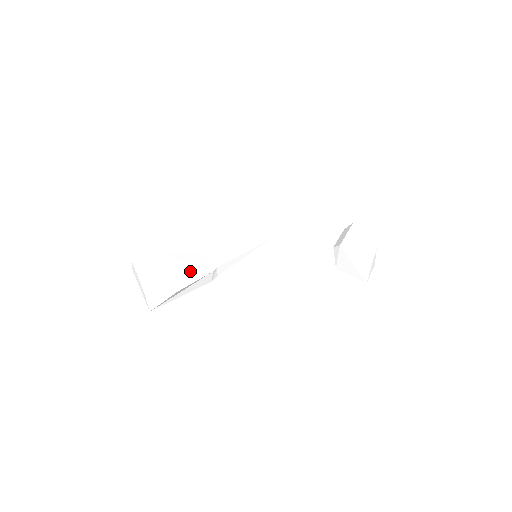
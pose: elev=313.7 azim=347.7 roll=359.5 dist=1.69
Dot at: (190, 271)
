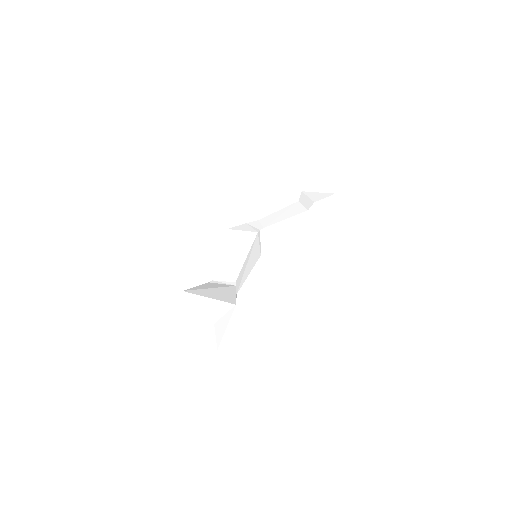
Dot at: (223, 291)
